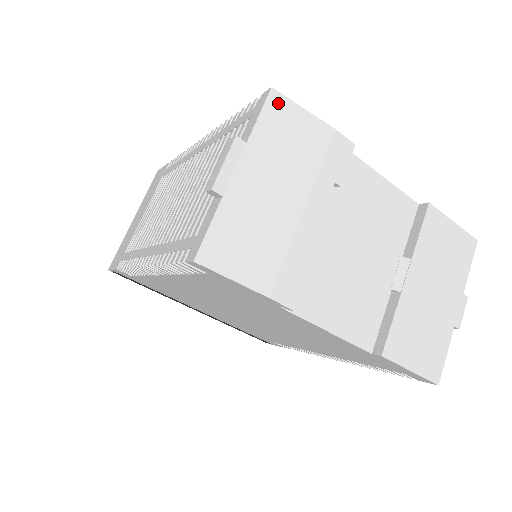
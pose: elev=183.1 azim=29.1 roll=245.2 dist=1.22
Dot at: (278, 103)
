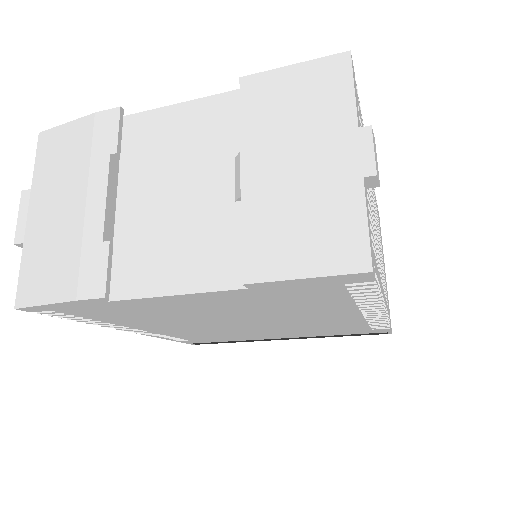
Dot at: (46, 139)
